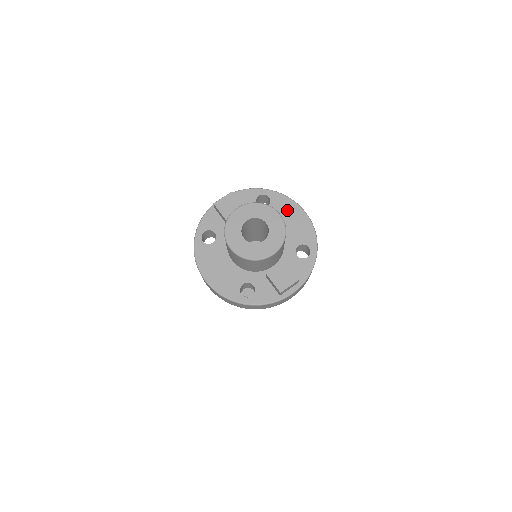
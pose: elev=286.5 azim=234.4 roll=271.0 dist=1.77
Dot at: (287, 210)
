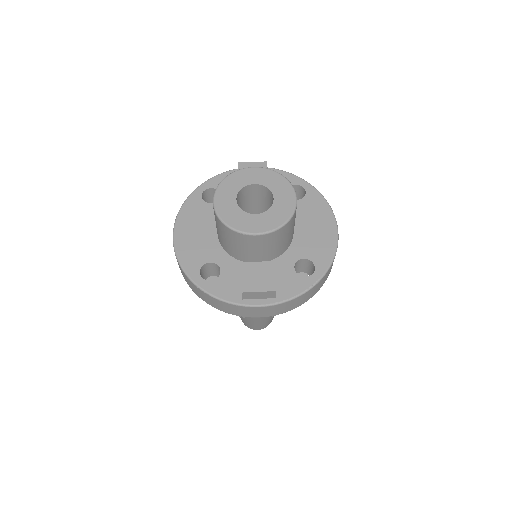
Dot at: (317, 215)
